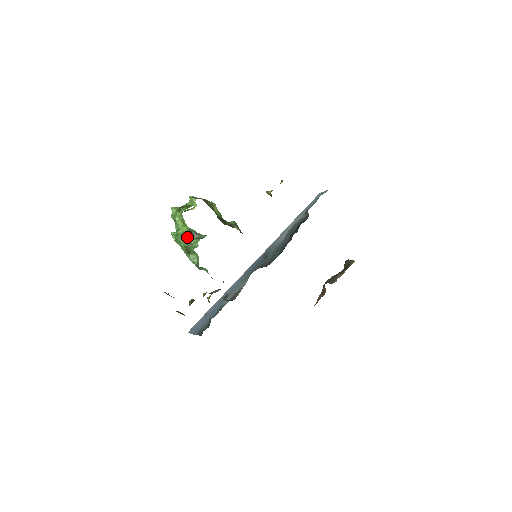
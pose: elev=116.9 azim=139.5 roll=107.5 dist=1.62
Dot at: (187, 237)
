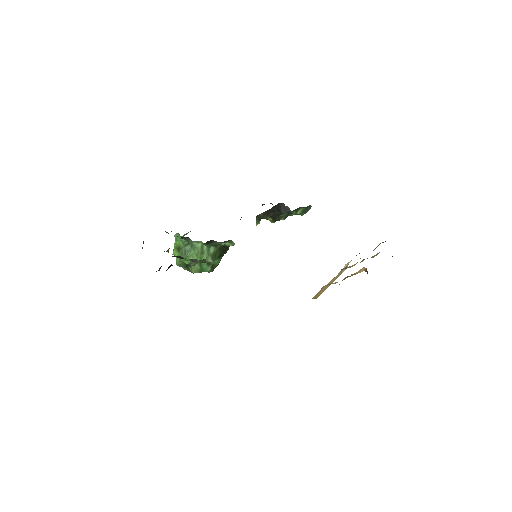
Dot at: occluded
